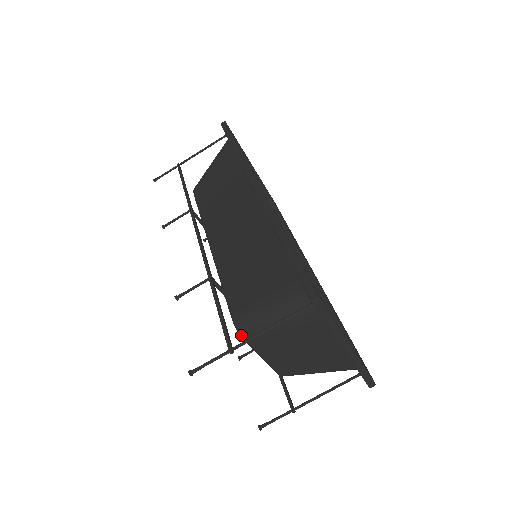
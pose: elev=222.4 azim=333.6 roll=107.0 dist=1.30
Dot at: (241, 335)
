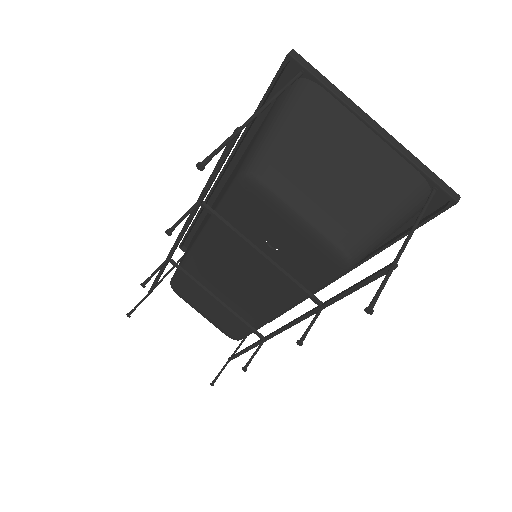
Dot at: (253, 177)
